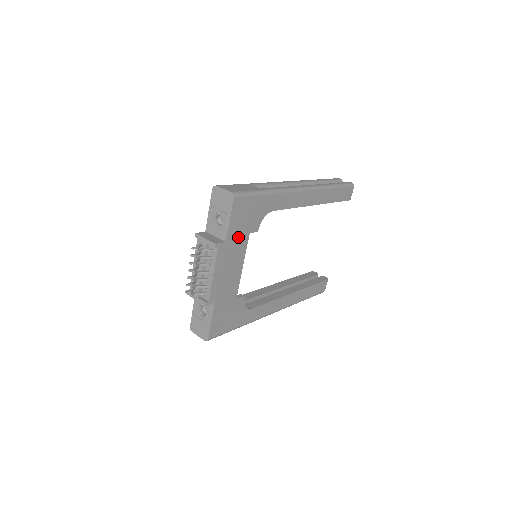
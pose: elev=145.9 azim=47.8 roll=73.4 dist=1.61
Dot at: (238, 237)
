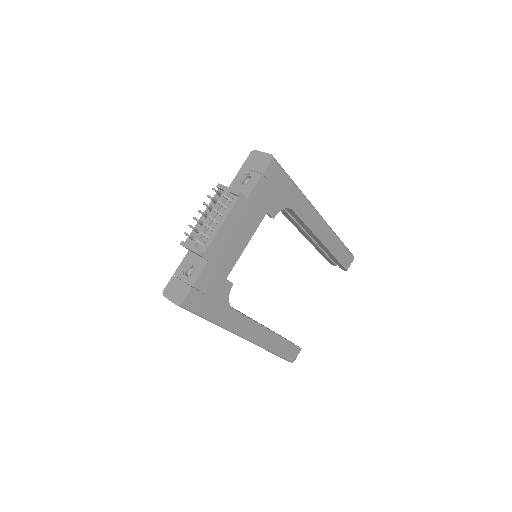
Dot at: (258, 206)
